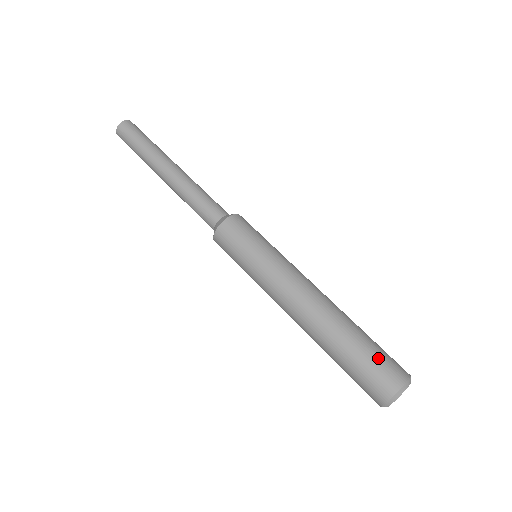
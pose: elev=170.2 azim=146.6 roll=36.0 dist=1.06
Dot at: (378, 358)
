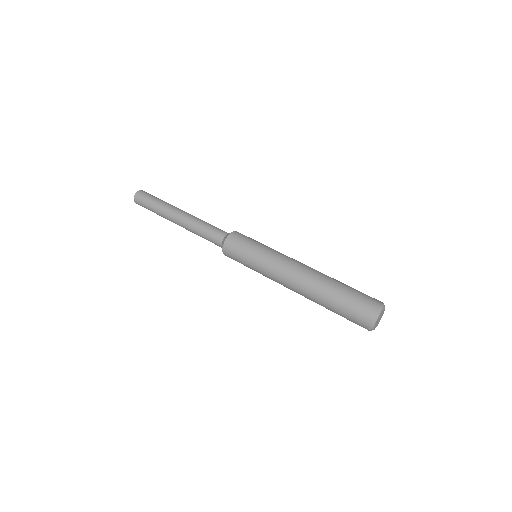
Dot at: (361, 292)
